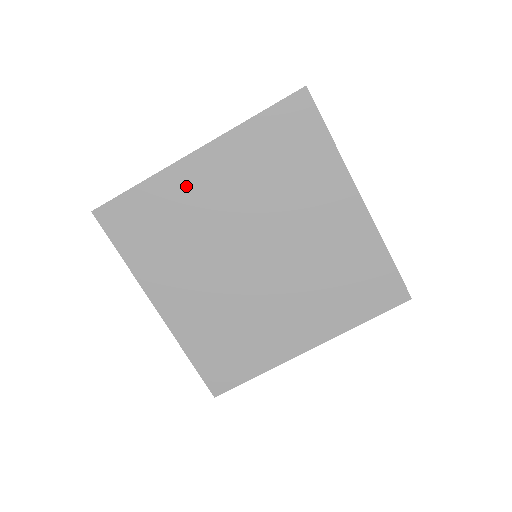
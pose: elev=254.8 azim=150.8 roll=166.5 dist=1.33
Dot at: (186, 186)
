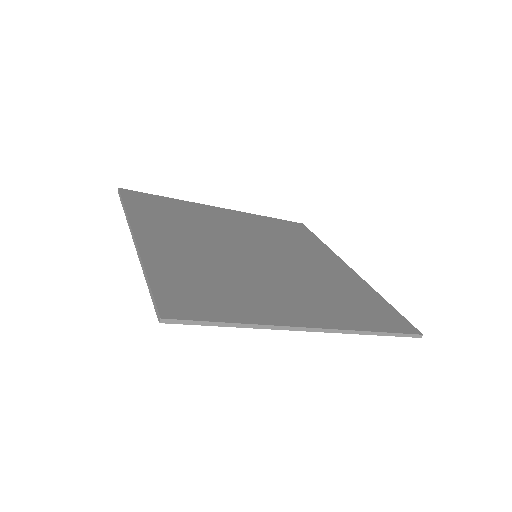
Dot at: occluded
